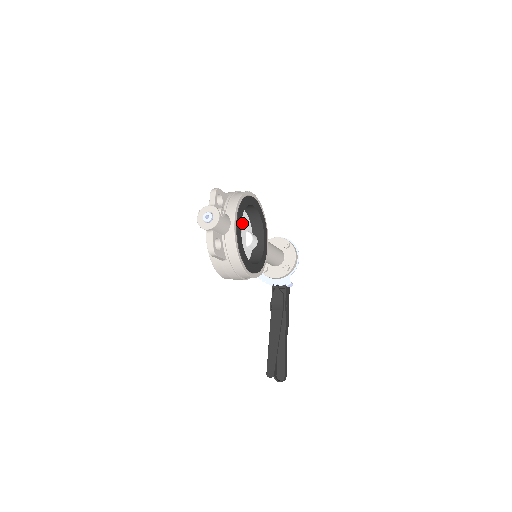
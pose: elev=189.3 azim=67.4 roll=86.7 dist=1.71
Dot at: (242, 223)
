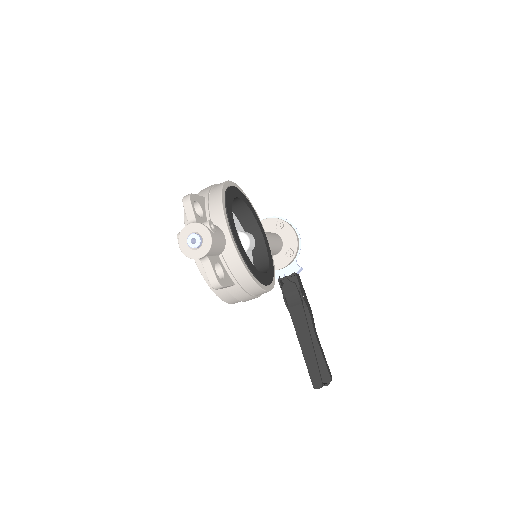
Dot at: occluded
